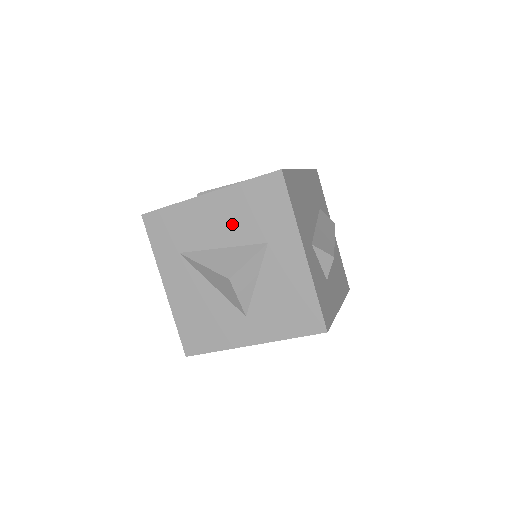
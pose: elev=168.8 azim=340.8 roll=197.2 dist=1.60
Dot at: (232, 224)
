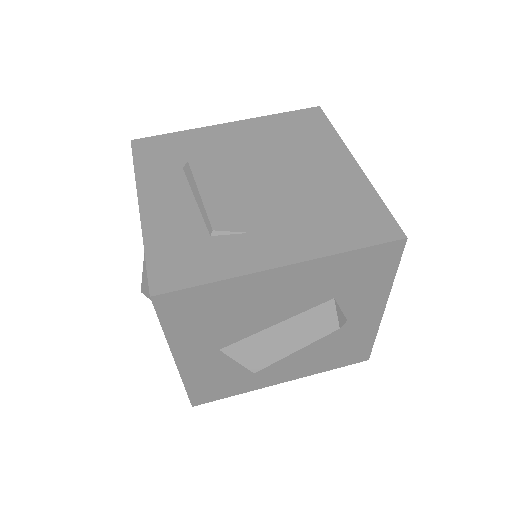
Dot at: occluded
